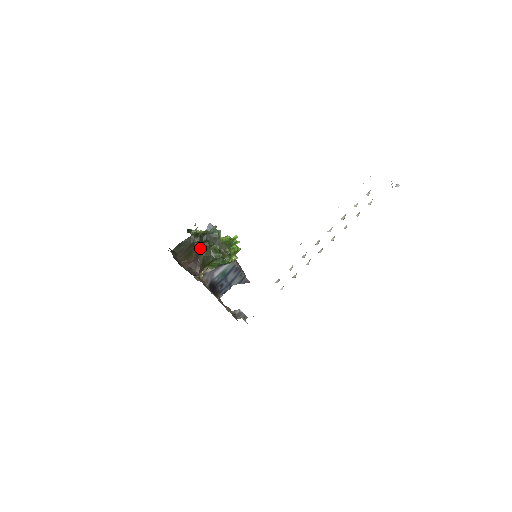
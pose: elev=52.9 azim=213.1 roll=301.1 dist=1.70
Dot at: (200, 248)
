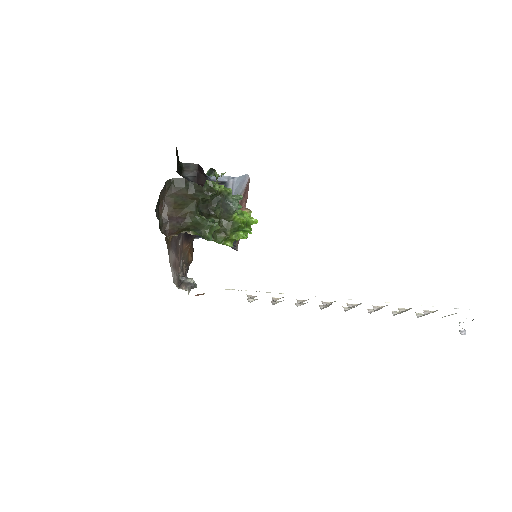
Dot at: (197, 211)
